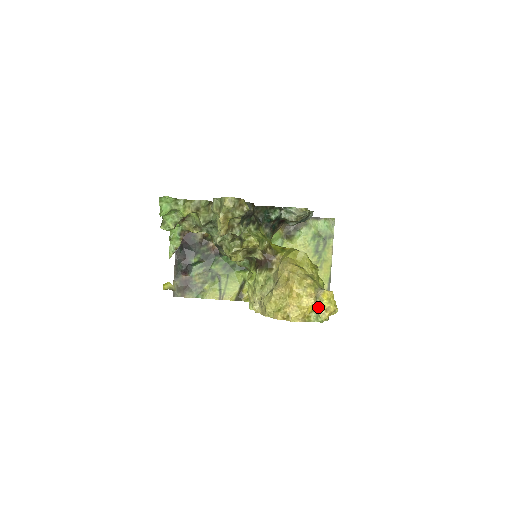
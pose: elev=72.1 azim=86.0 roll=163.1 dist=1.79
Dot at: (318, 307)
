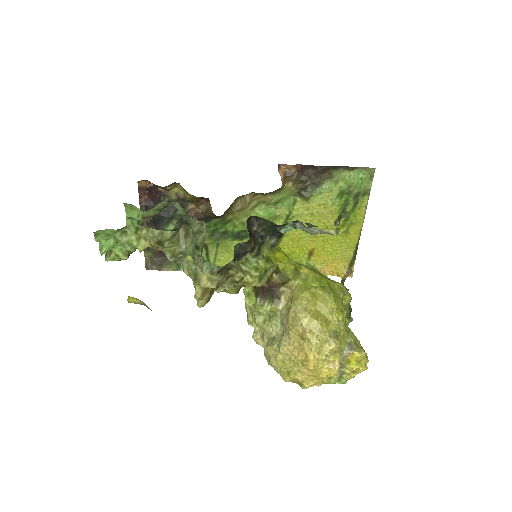
Dot at: (342, 368)
